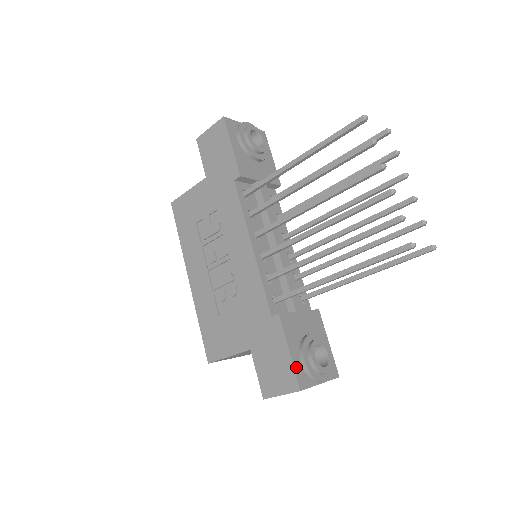
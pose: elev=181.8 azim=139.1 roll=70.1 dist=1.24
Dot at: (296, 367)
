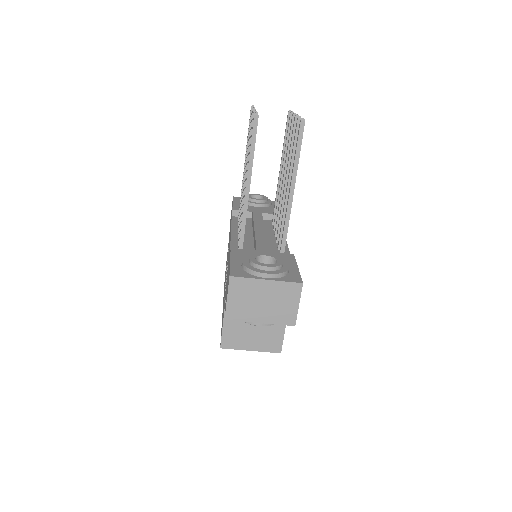
Dot at: (234, 267)
